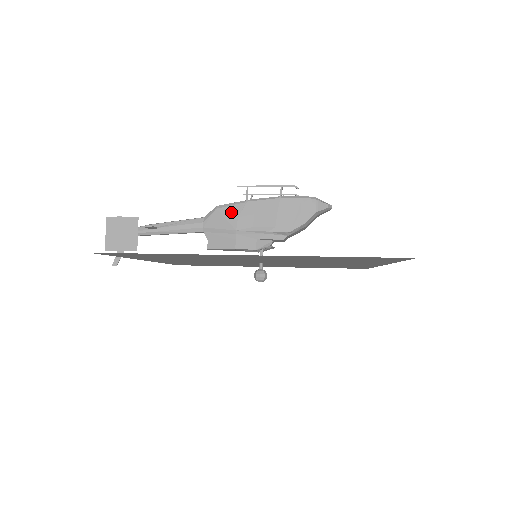
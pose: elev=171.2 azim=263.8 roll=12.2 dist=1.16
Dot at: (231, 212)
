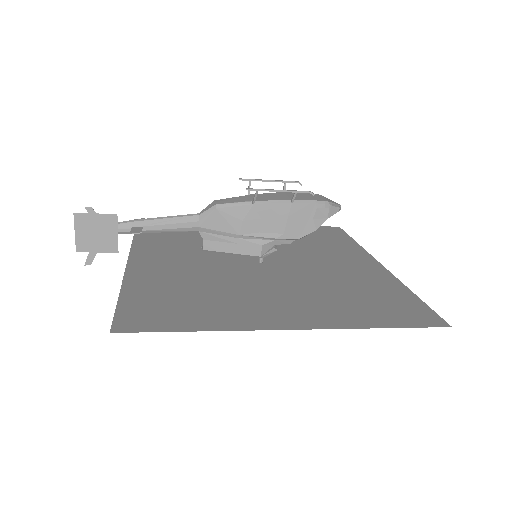
Dot at: (234, 214)
